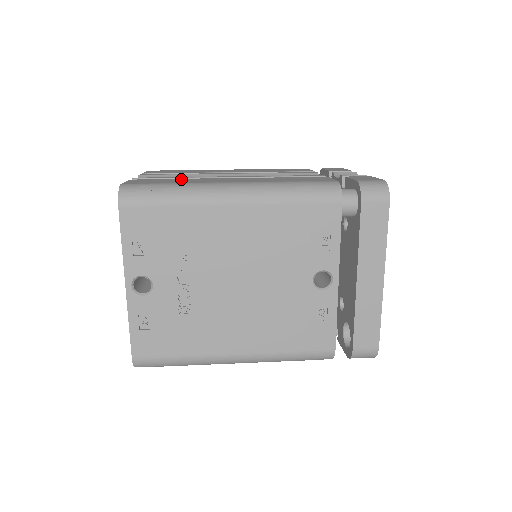
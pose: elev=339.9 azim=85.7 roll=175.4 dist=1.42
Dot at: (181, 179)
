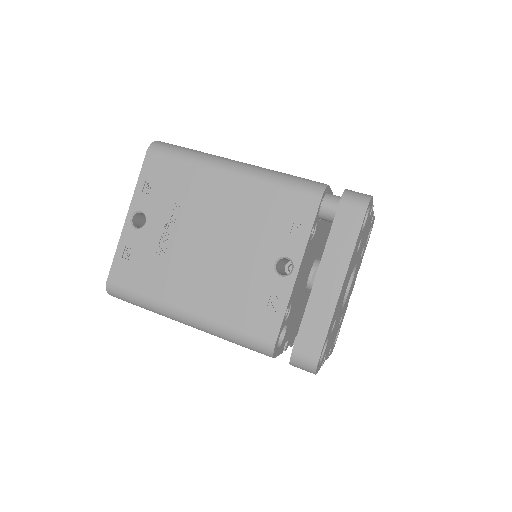
Dot at: occluded
